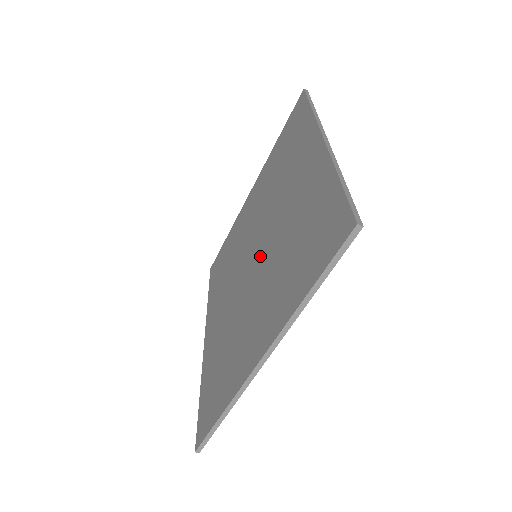
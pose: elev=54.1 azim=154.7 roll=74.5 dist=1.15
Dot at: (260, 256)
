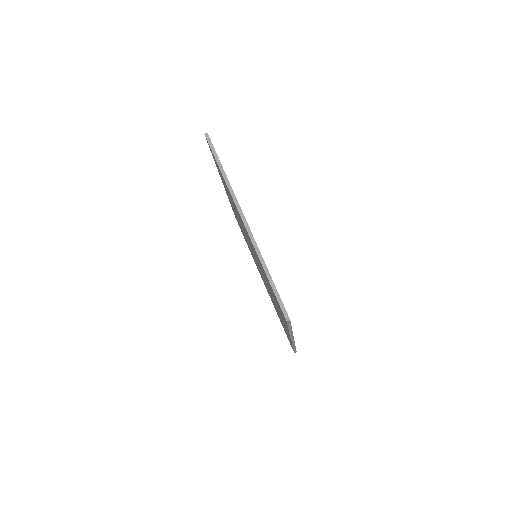
Dot at: occluded
